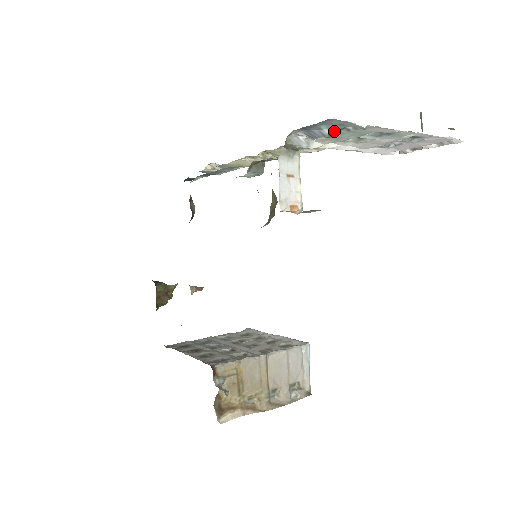
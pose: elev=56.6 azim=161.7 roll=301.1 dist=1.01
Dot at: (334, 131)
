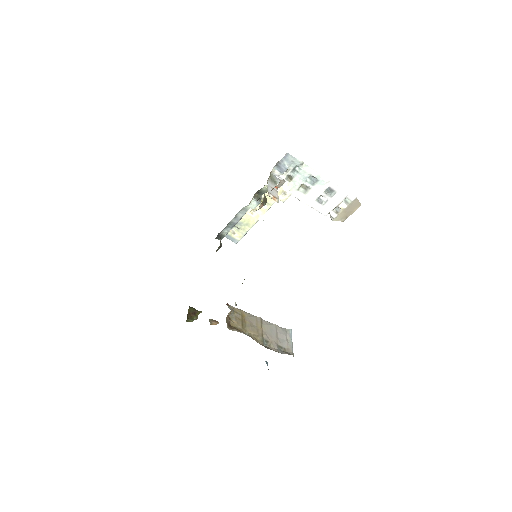
Dot at: (291, 172)
